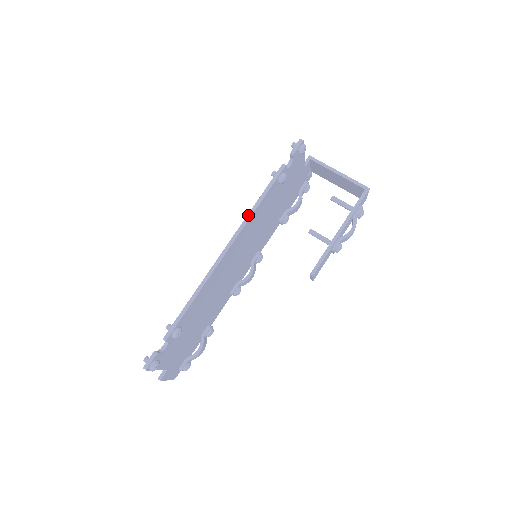
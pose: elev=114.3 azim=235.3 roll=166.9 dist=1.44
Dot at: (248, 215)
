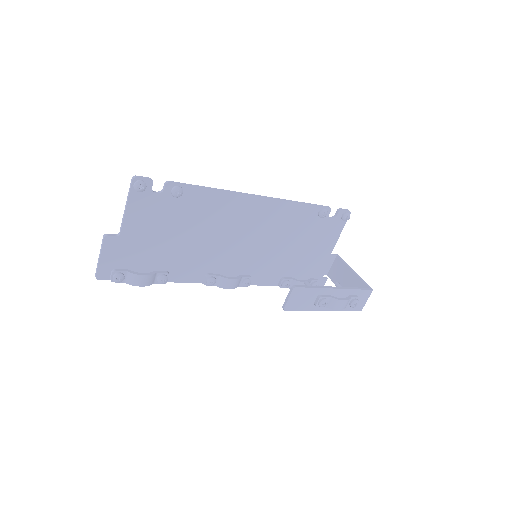
Dot at: (288, 200)
